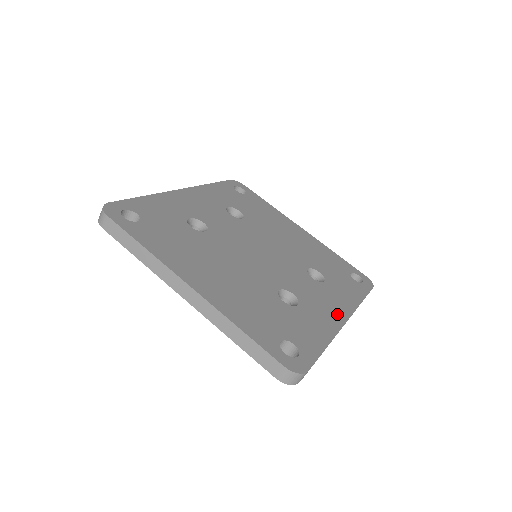
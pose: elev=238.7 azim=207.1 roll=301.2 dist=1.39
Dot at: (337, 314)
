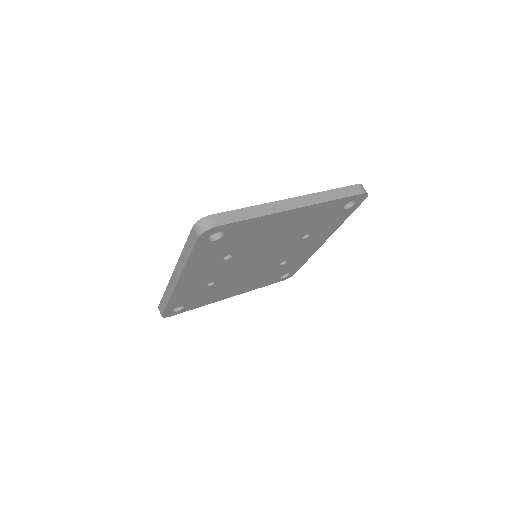
Dot at: occluded
